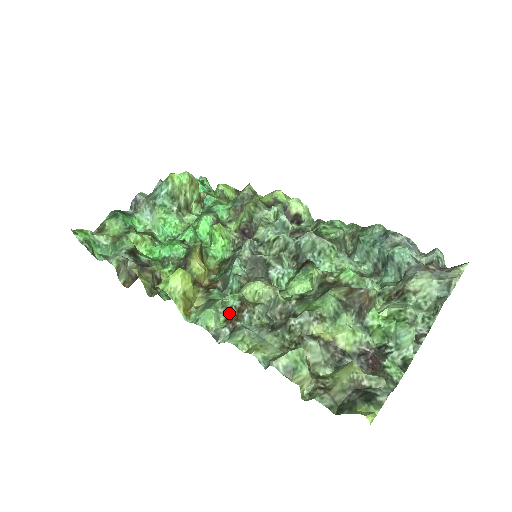
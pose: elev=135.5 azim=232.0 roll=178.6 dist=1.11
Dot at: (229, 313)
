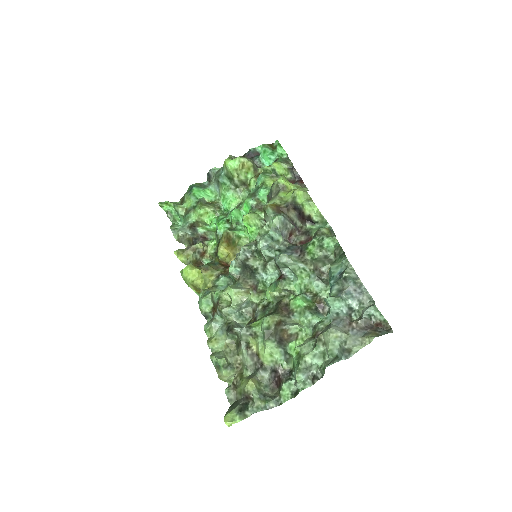
Dot at: (214, 304)
